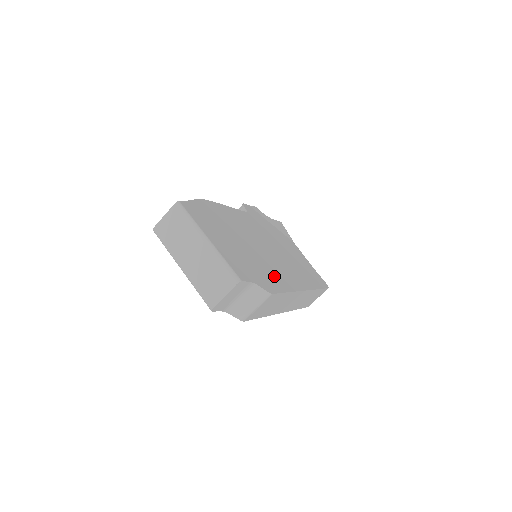
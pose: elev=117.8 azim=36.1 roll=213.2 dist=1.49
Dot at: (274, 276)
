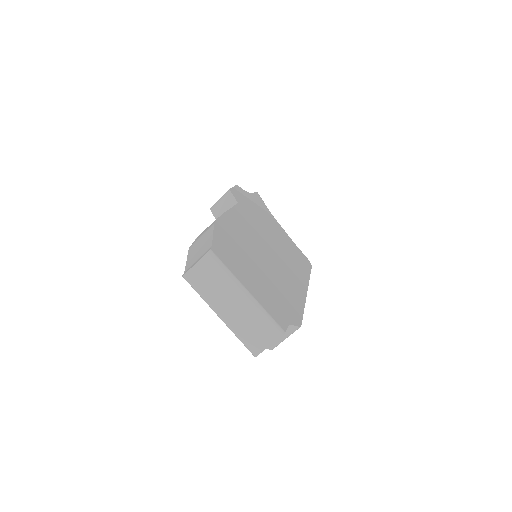
Dot at: (290, 295)
